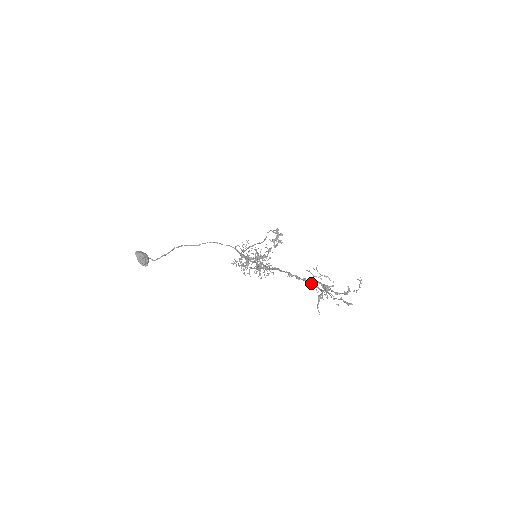
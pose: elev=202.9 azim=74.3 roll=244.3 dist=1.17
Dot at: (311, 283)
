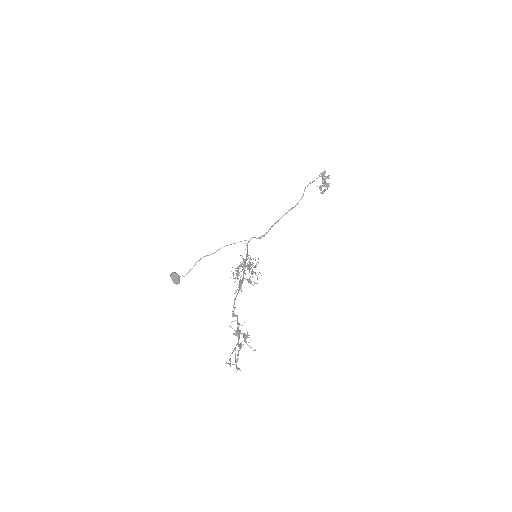
Dot at: (235, 333)
